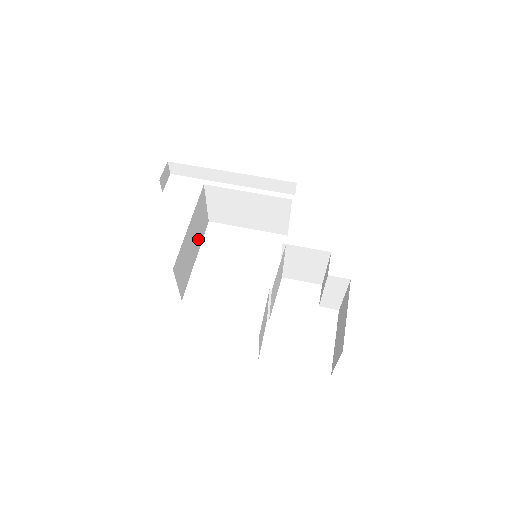
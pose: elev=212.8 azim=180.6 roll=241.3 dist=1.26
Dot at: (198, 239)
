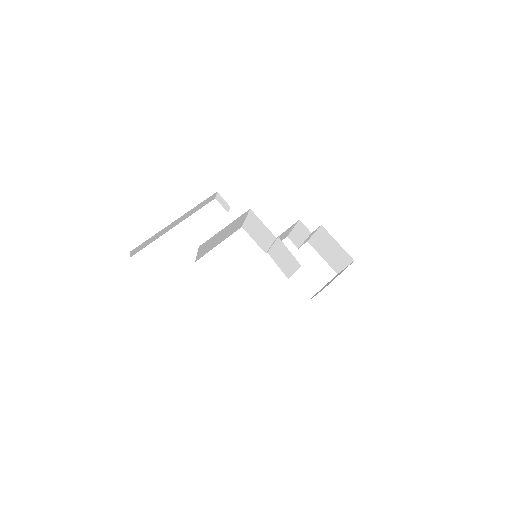
Dot at: occluded
